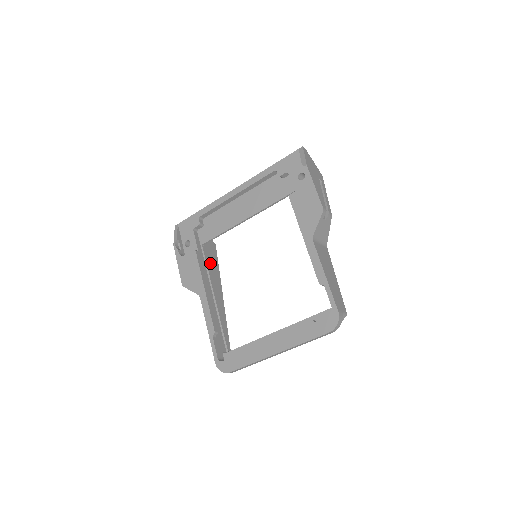
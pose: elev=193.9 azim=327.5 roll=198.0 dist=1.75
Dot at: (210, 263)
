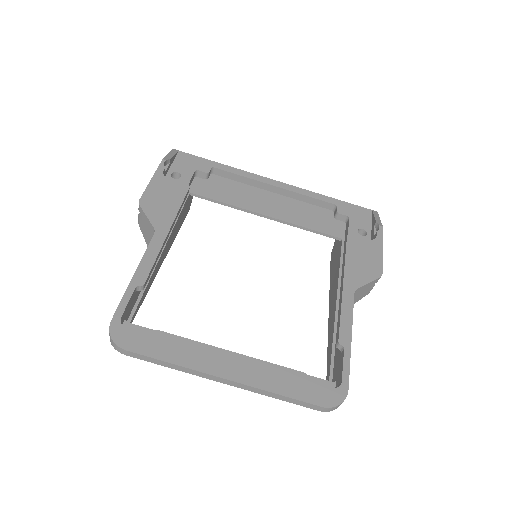
Dot at: (180, 217)
